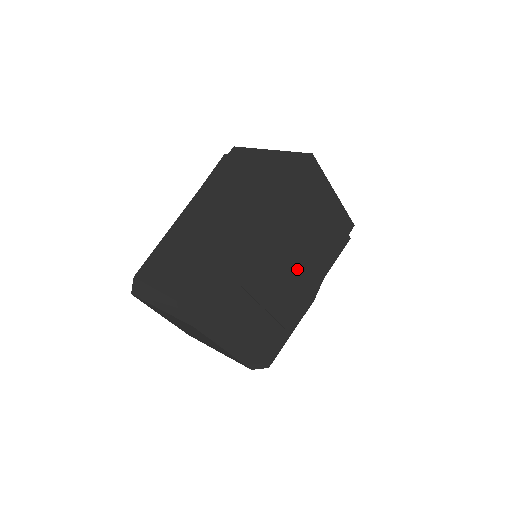
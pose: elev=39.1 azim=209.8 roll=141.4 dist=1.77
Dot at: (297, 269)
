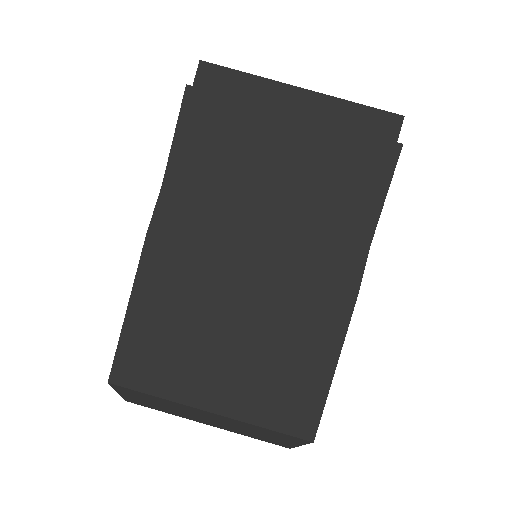
Dot at: (268, 254)
